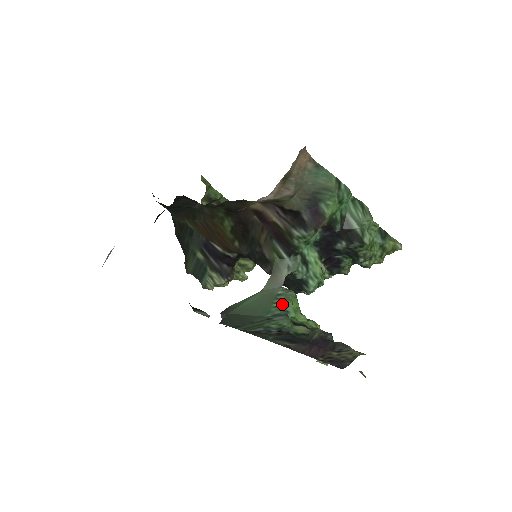
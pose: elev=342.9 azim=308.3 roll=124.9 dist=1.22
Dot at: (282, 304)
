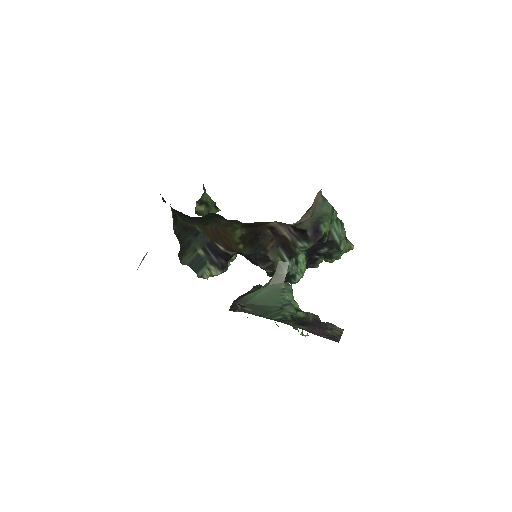
Dot at: (287, 296)
